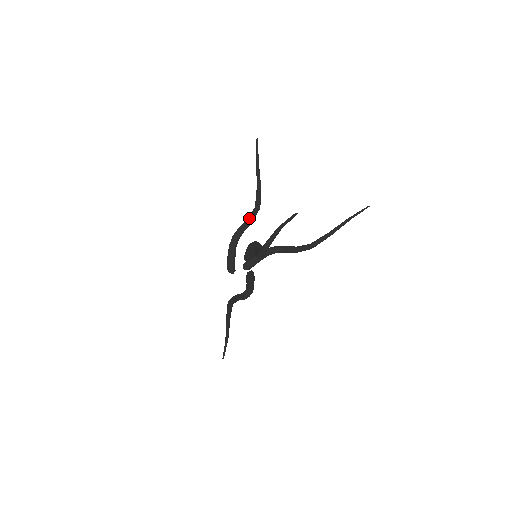
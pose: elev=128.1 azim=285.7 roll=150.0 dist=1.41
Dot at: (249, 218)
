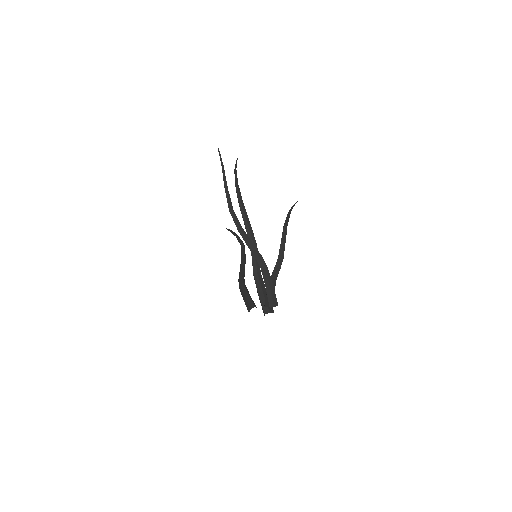
Dot at: (241, 255)
